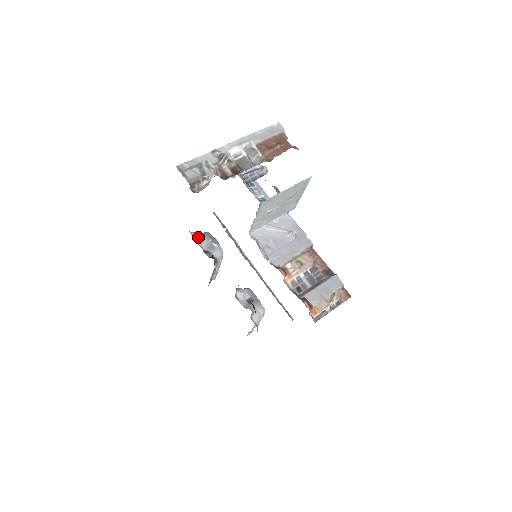
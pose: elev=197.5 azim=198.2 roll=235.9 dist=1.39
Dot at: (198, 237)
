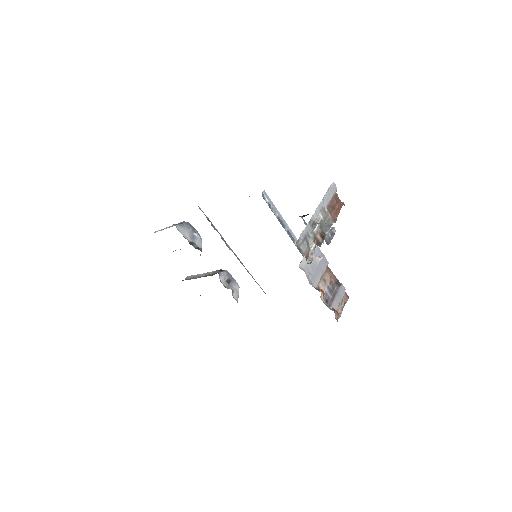
Dot at: (182, 229)
